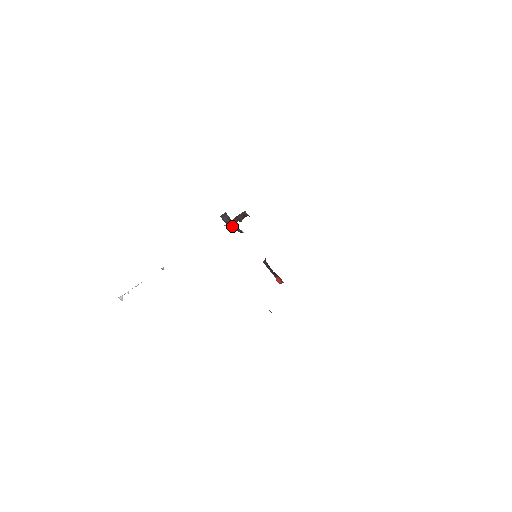
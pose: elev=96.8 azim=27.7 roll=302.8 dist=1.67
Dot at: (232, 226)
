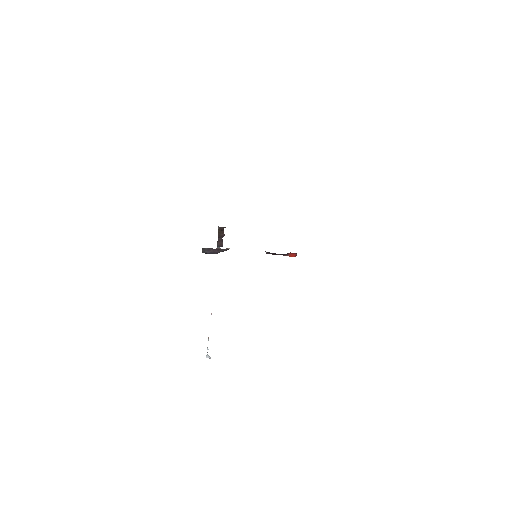
Dot at: (217, 251)
